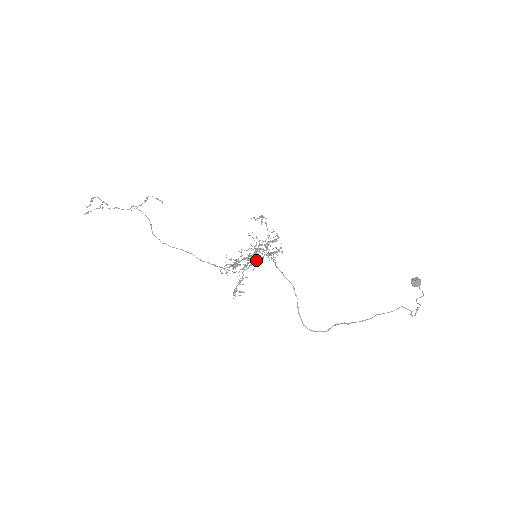
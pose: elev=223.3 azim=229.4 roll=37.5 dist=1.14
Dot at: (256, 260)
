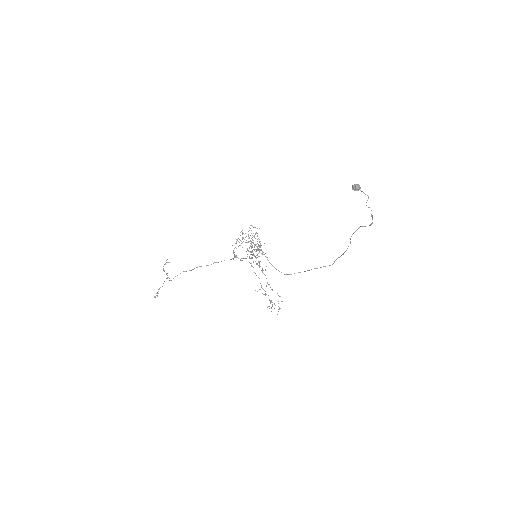
Dot at: occluded
